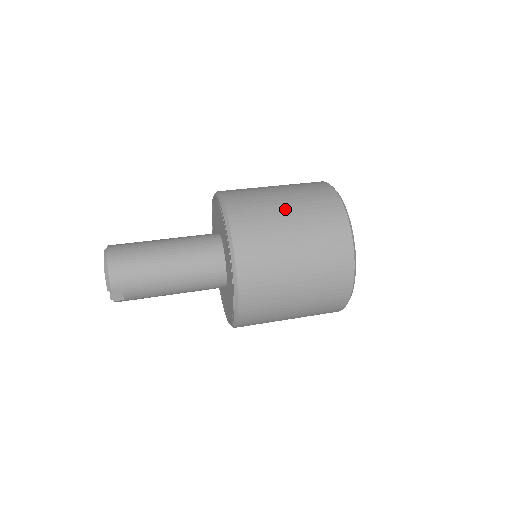
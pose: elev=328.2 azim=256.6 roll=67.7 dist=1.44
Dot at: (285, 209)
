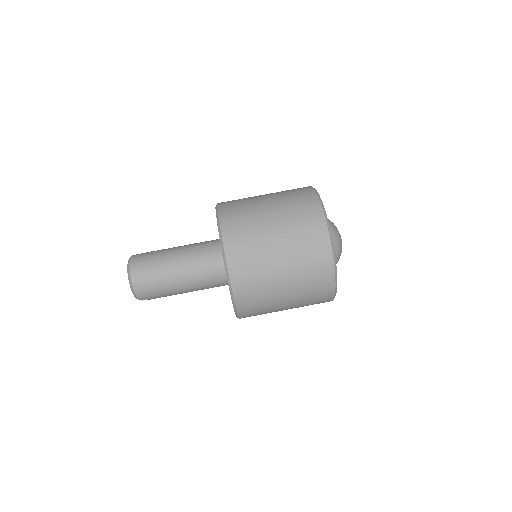
Dot at: (276, 246)
